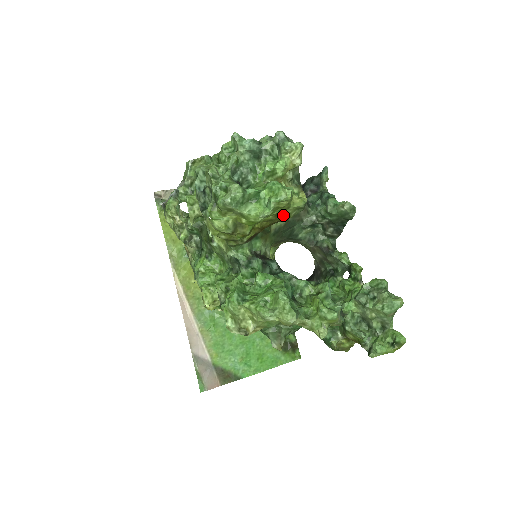
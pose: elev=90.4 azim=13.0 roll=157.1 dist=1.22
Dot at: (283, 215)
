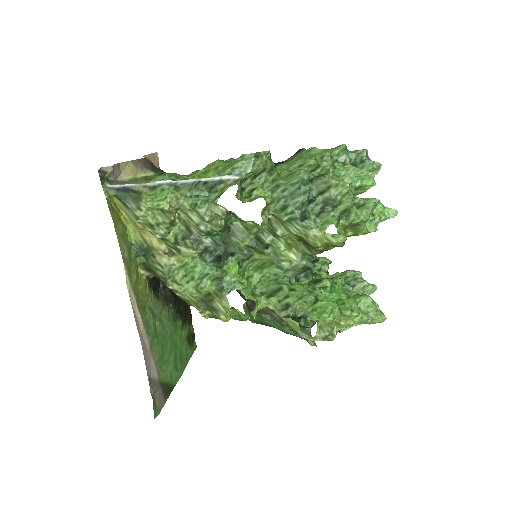
Dot at: occluded
